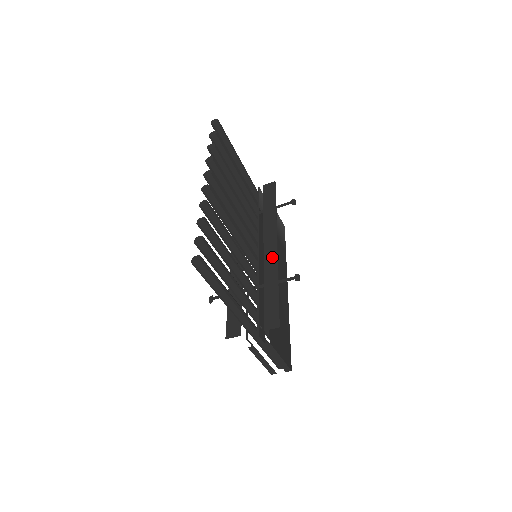
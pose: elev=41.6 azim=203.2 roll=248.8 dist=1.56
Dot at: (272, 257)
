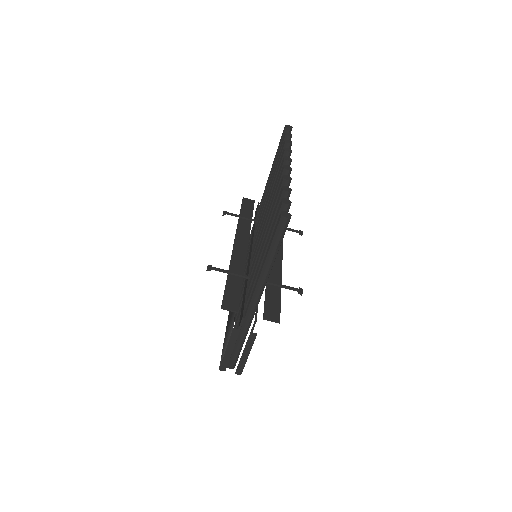
Dot at: (277, 264)
